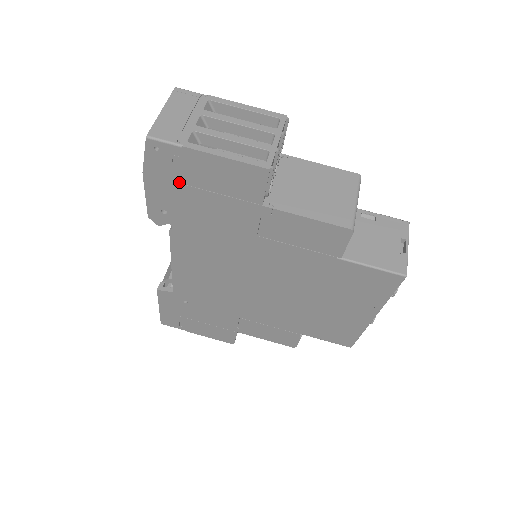
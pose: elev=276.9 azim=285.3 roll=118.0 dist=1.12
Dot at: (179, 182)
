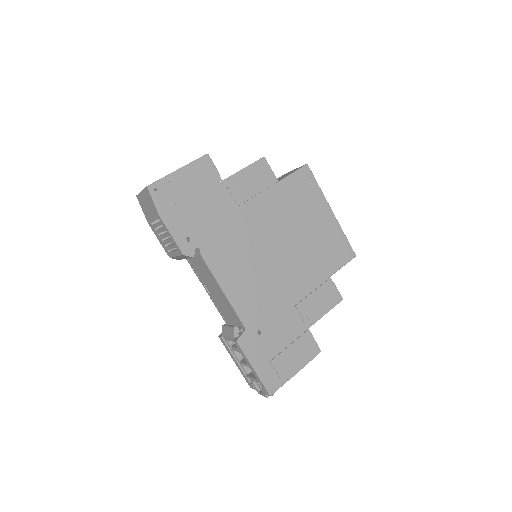
Dot at: (179, 204)
